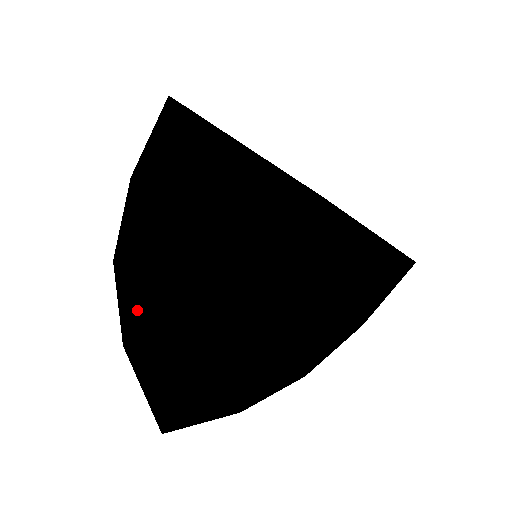
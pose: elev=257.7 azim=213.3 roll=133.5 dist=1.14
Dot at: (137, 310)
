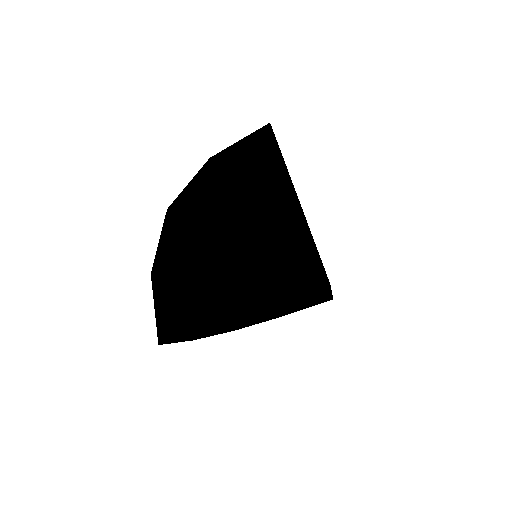
Dot at: (173, 258)
